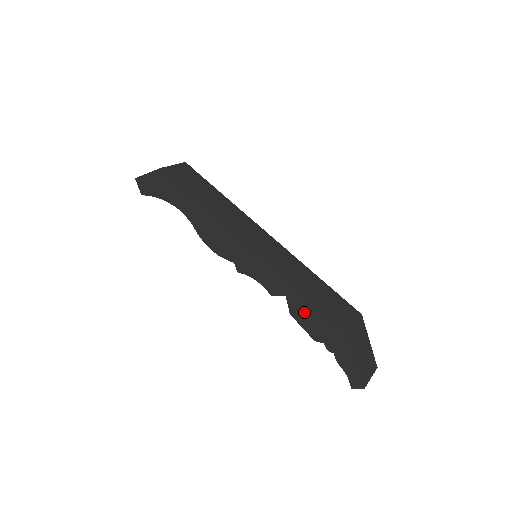
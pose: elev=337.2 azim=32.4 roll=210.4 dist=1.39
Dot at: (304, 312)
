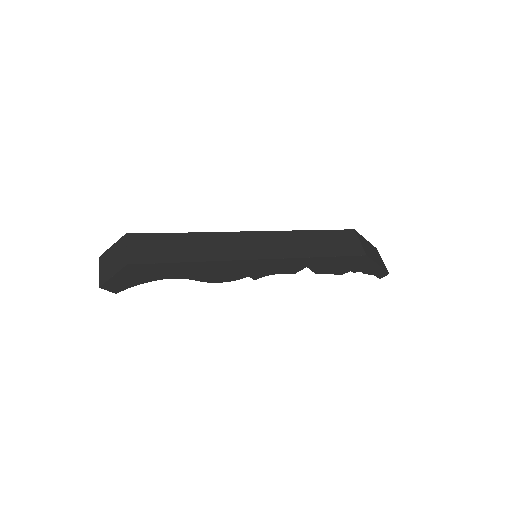
Dot at: (327, 266)
